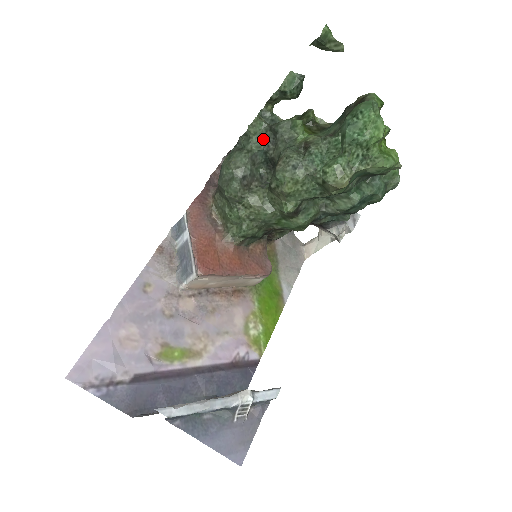
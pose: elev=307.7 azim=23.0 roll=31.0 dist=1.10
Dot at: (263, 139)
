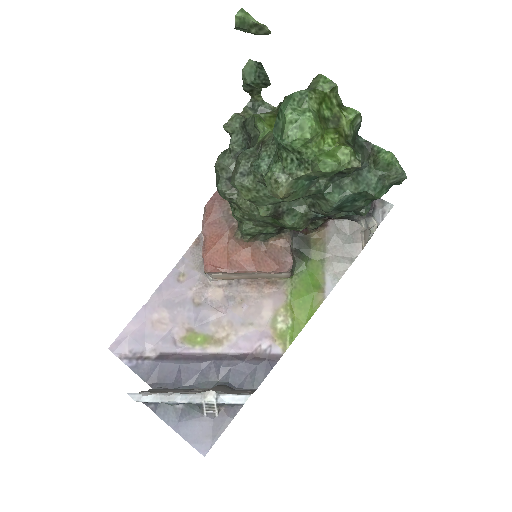
Dot at: (242, 137)
